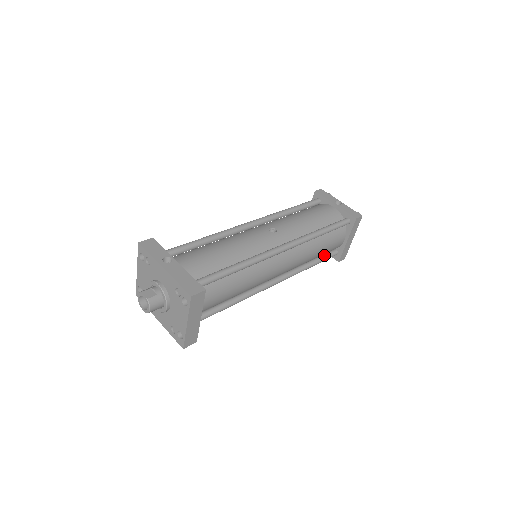
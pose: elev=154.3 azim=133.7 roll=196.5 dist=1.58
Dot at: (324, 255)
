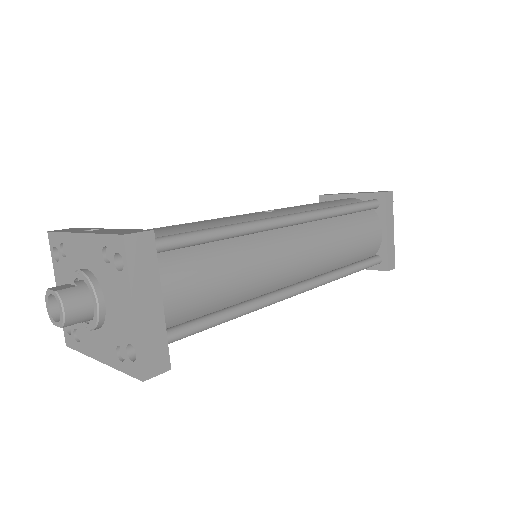
Dot at: (362, 260)
